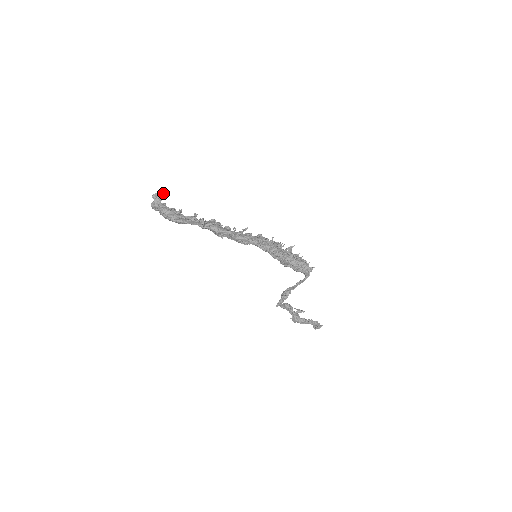
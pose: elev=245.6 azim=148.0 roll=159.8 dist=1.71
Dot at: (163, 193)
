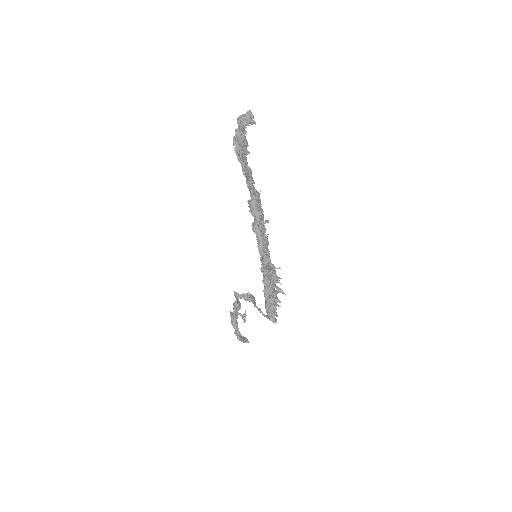
Dot at: (255, 122)
